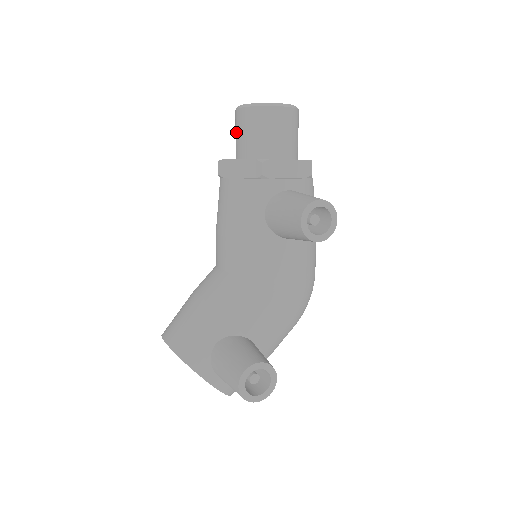
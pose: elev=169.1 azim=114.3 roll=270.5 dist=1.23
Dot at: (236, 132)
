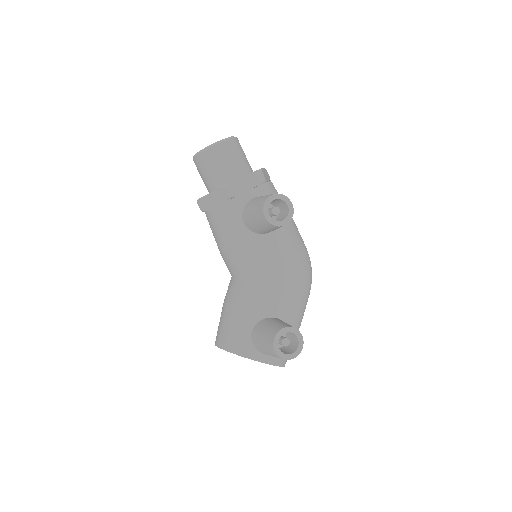
Dot at: (200, 175)
